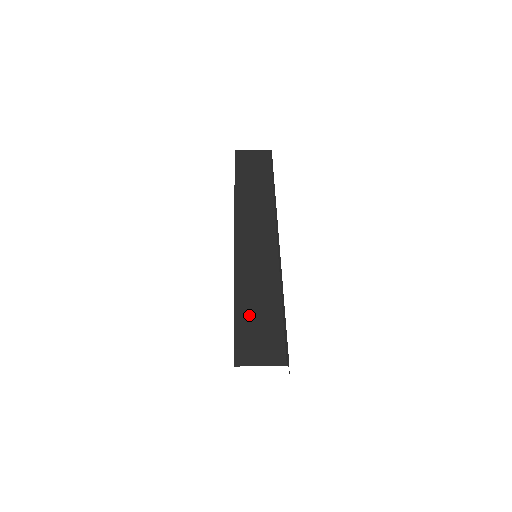
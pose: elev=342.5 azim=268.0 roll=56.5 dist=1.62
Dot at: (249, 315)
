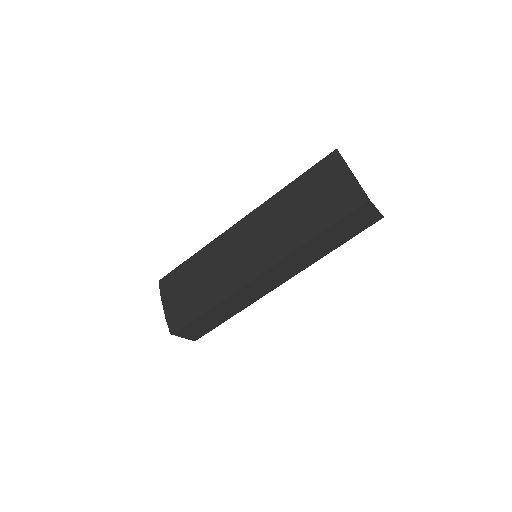
Dot at: occluded
